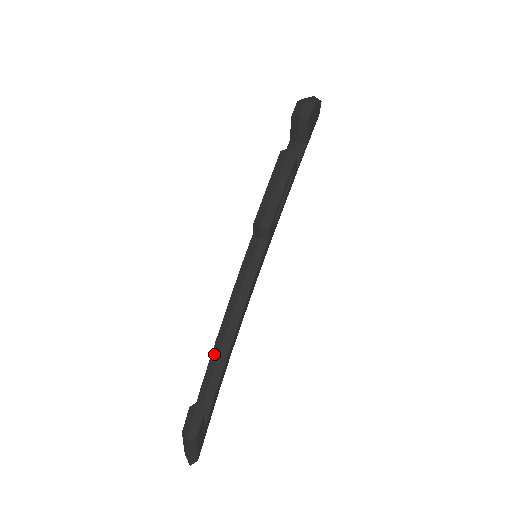
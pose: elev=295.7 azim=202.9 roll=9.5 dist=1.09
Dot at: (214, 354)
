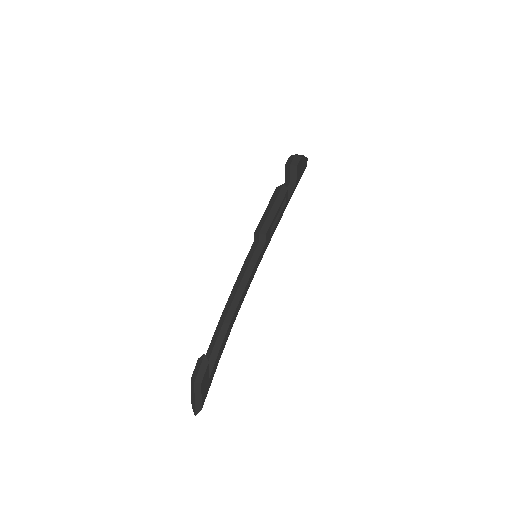
Dot at: (220, 323)
